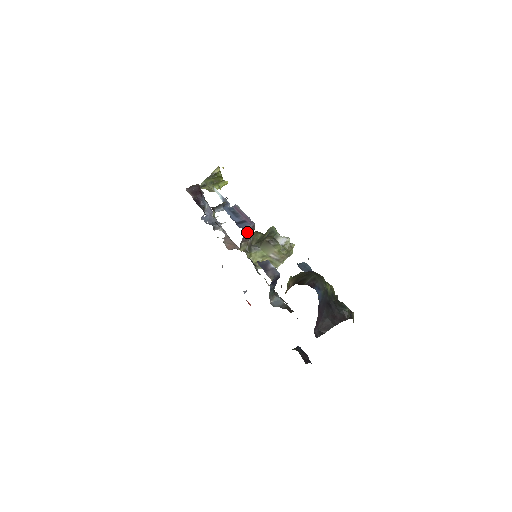
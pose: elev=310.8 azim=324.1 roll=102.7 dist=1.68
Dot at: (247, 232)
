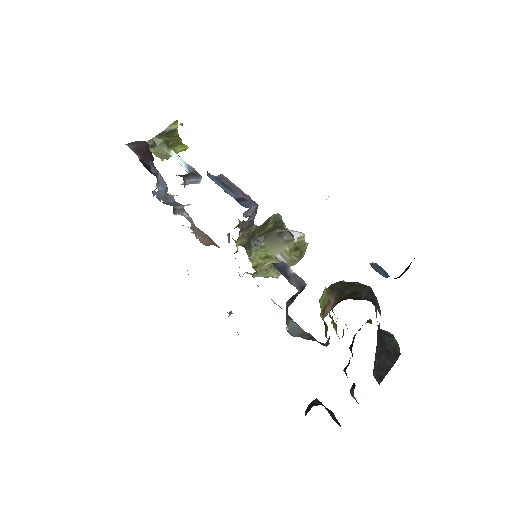
Dot at: (249, 216)
